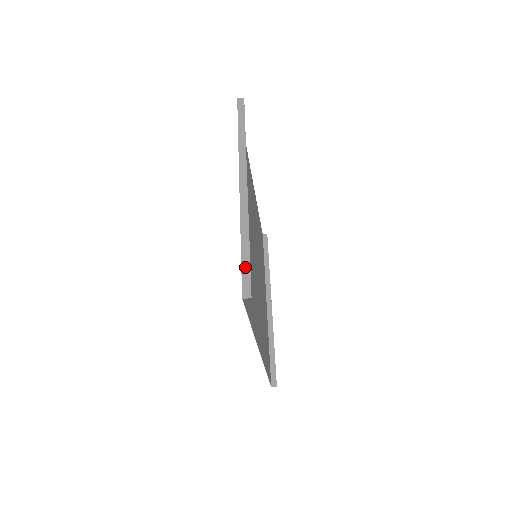
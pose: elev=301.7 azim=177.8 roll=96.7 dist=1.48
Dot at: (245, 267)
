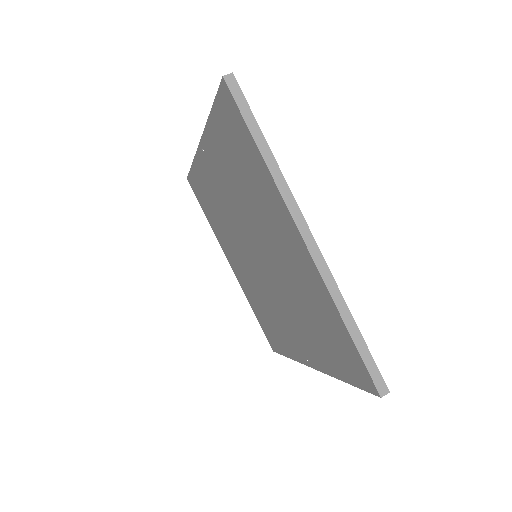
Dot at: (366, 358)
